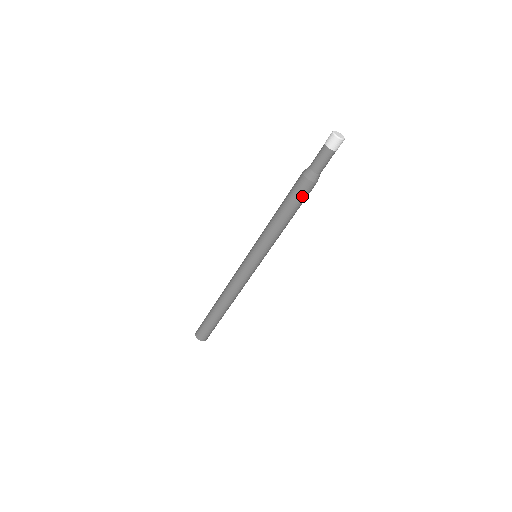
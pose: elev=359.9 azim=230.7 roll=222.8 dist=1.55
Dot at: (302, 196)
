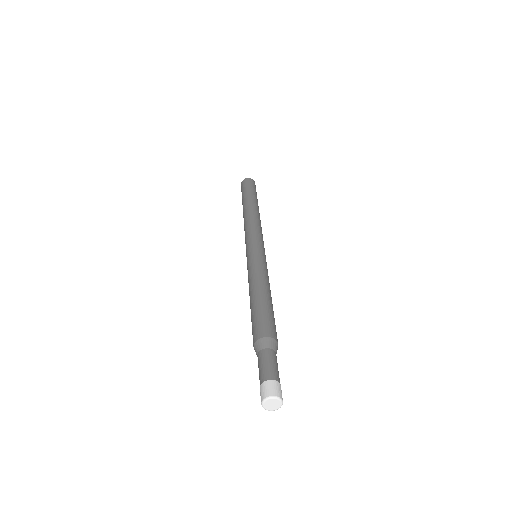
Dot at: occluded
